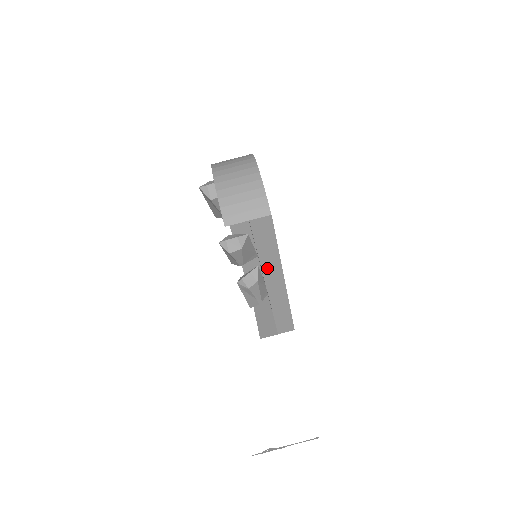
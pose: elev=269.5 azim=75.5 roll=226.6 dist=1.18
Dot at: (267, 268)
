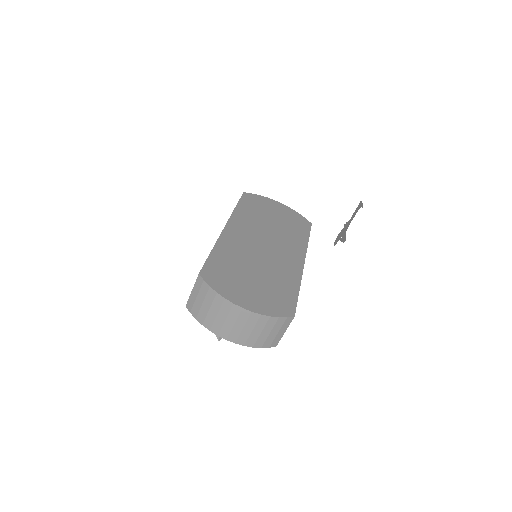
Dot at: occluded
